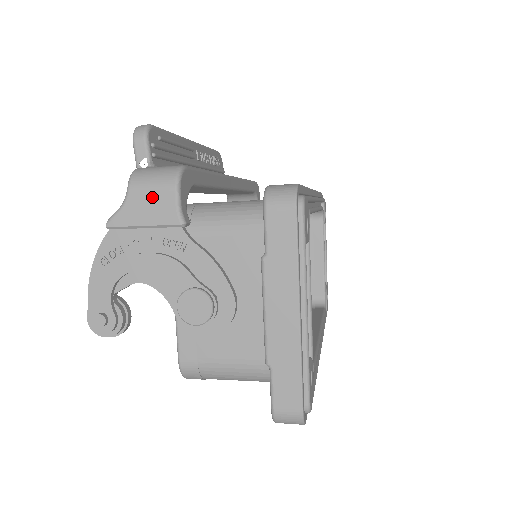
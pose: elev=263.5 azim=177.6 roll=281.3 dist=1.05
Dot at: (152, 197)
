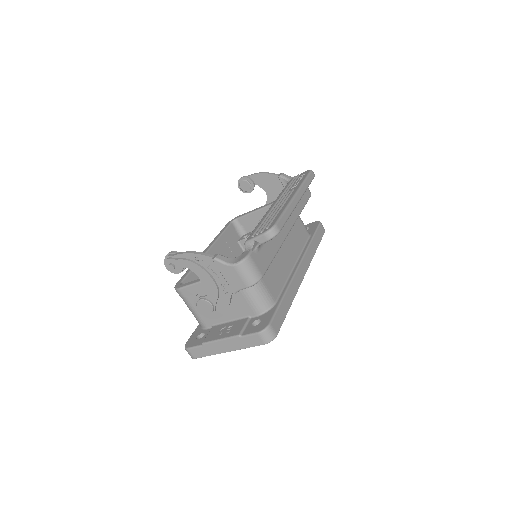
Dot at: (238, 278)
